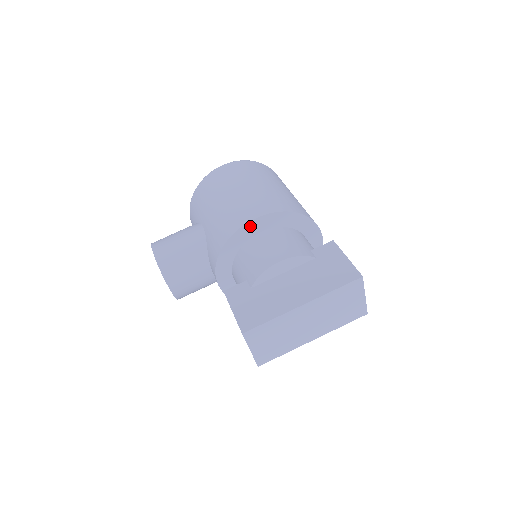
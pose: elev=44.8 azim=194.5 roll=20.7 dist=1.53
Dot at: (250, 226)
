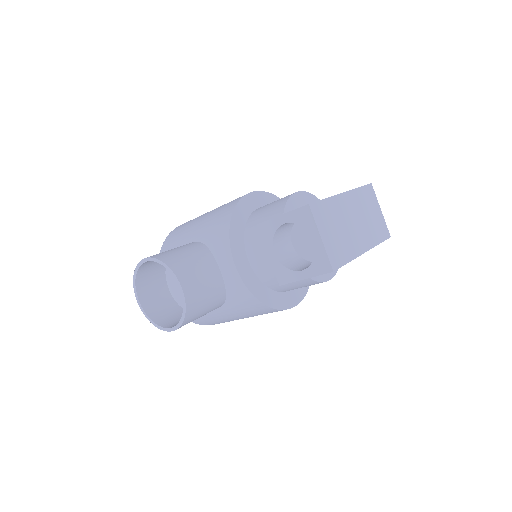
Dot at: (250, 199)
